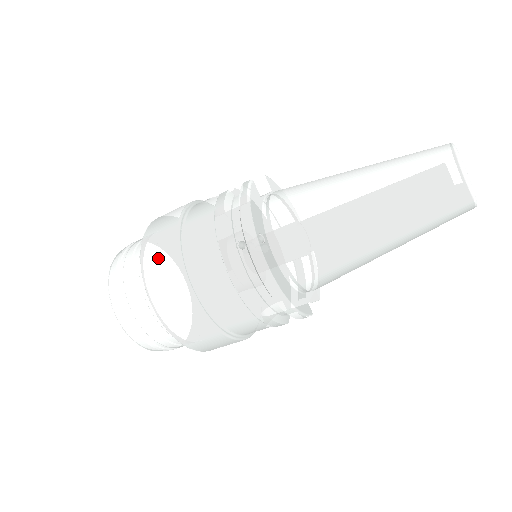
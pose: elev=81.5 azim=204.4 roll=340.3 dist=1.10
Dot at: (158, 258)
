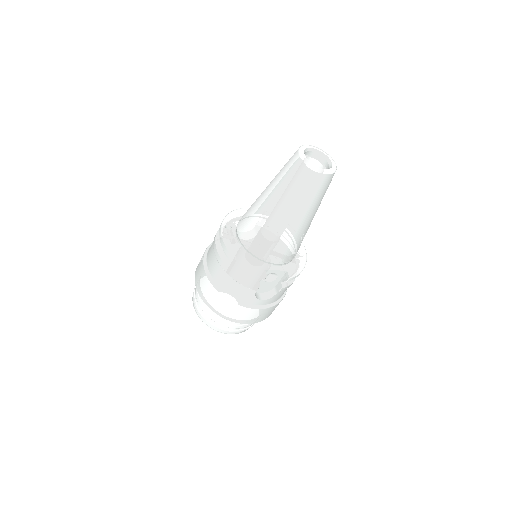
Dot at: occluded
